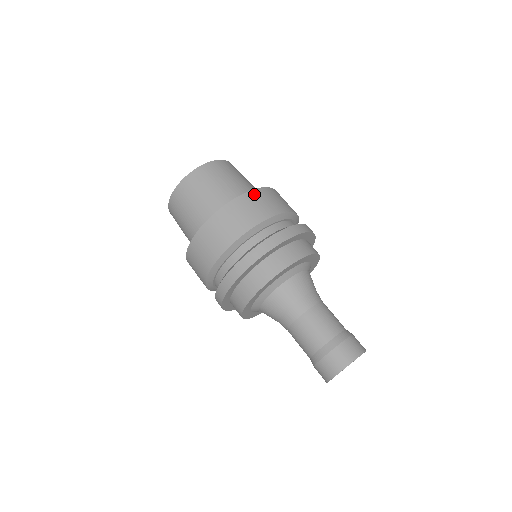
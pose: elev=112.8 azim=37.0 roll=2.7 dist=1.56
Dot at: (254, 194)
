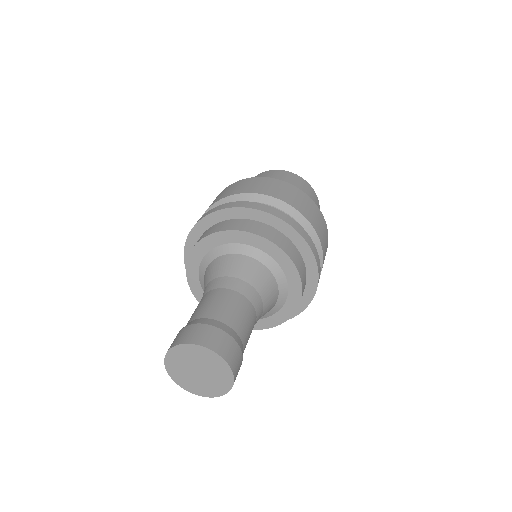
Dot at: (274, 181)
